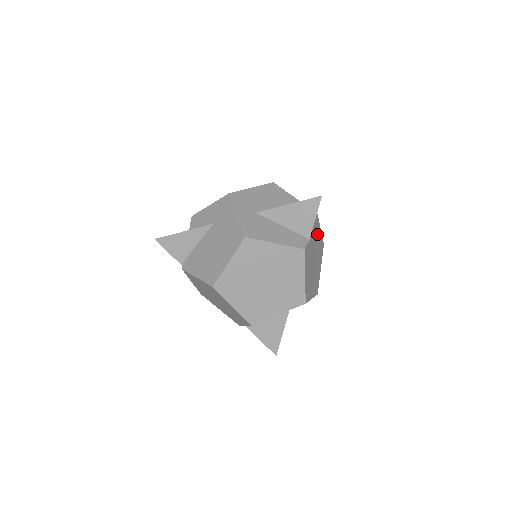
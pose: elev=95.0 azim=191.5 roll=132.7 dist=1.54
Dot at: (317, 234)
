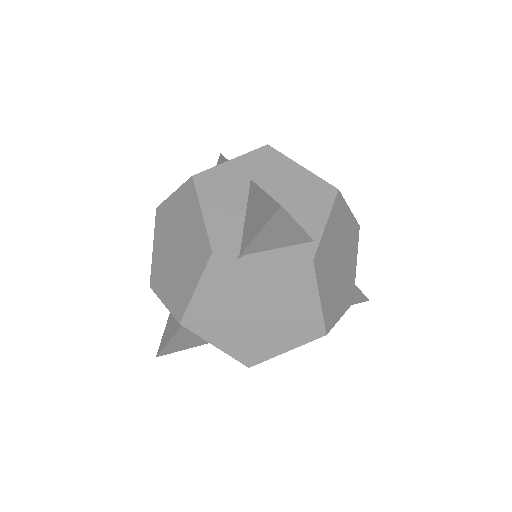
Dot at: (296, 289)
